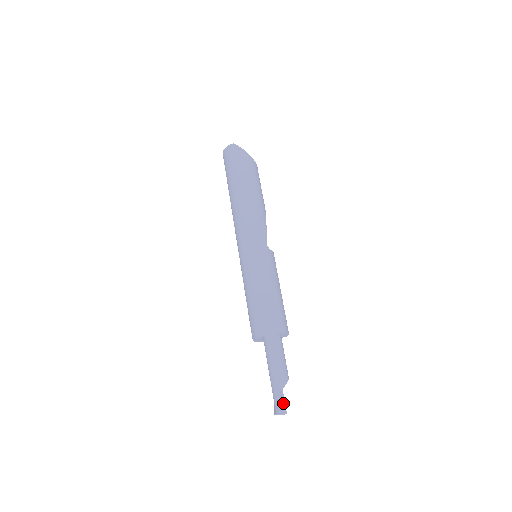
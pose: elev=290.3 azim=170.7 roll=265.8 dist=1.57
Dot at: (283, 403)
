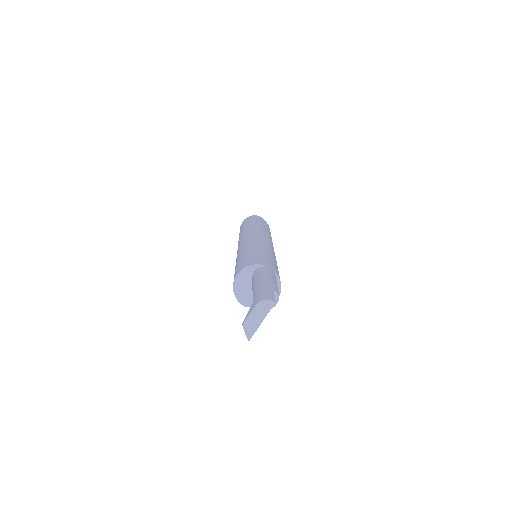
Dot at: (272, 295)
